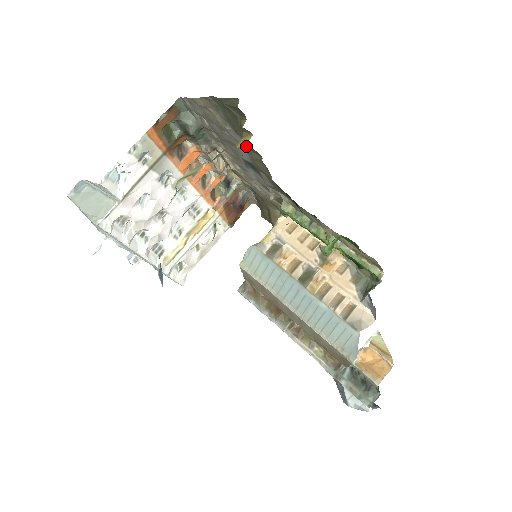
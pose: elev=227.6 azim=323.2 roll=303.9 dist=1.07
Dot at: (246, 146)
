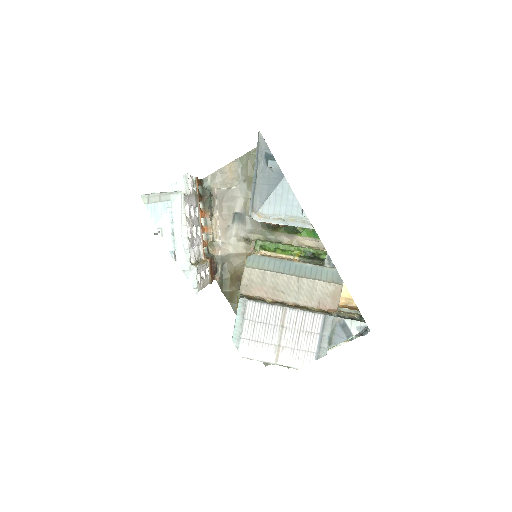
Dot at: (249, 187)
